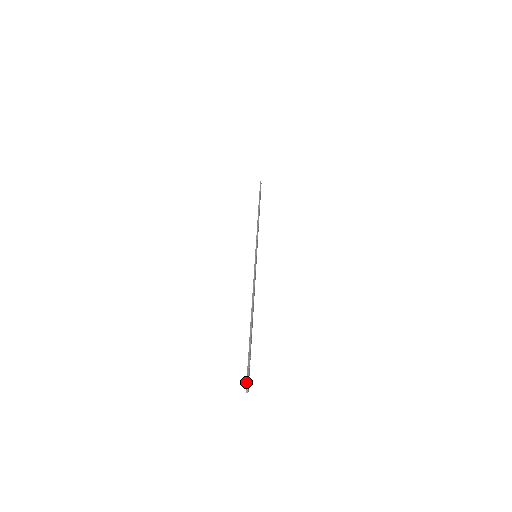
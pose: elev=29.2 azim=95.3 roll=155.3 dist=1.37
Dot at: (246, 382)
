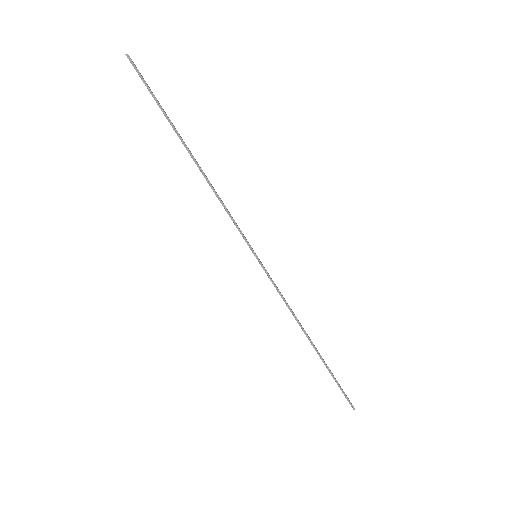
Dot at: (132, 65)
